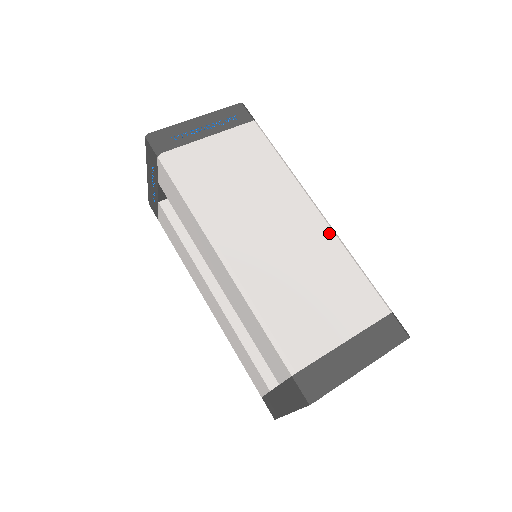
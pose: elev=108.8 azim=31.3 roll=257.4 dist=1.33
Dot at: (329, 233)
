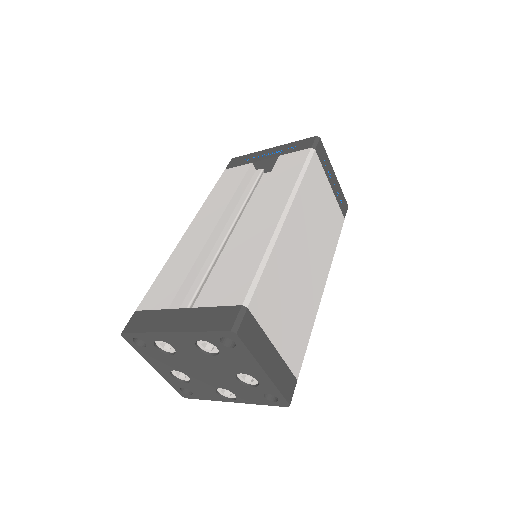
Dot at: (318, 302)
